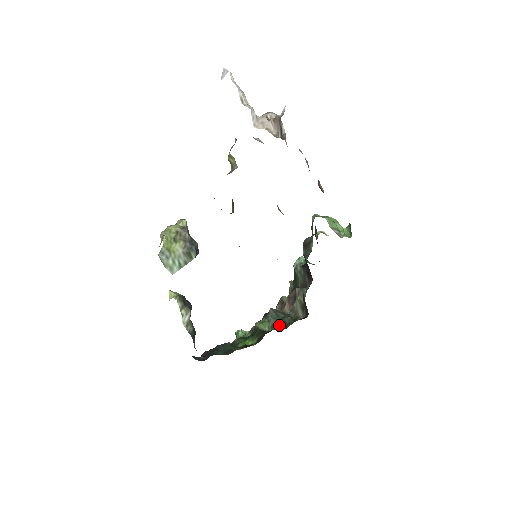
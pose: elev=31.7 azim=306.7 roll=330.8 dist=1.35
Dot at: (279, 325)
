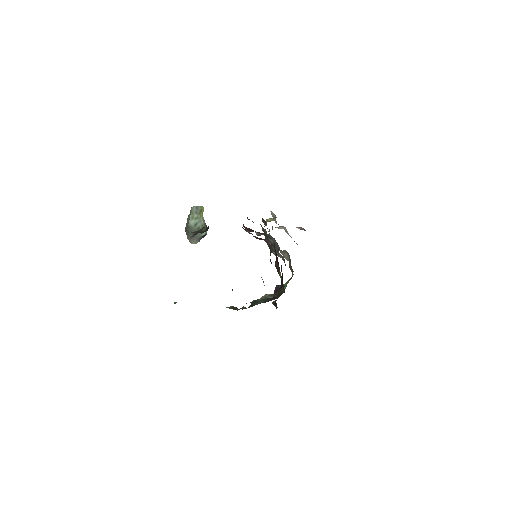
Dot at: occluded
